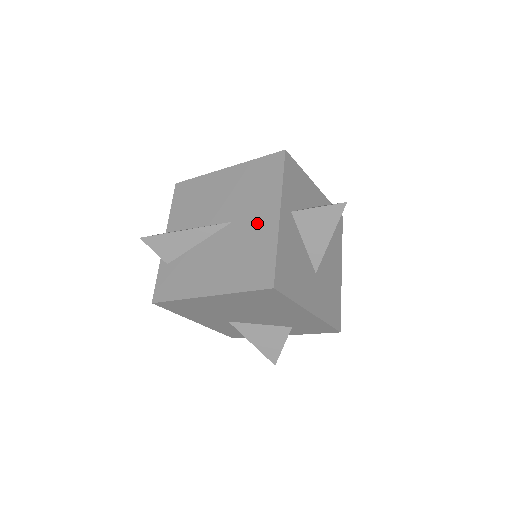
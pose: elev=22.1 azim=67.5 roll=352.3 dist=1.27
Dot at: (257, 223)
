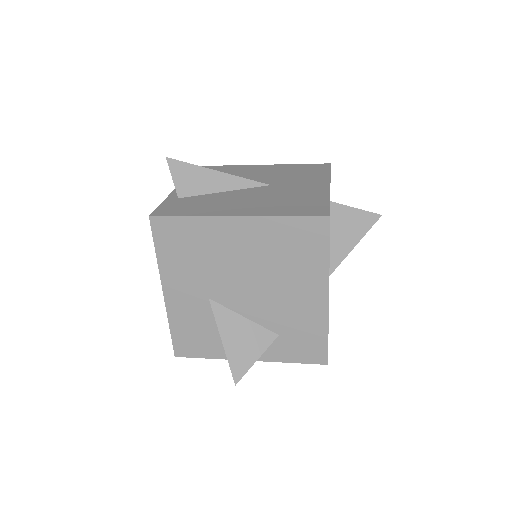
Dot at: (303, 187)
